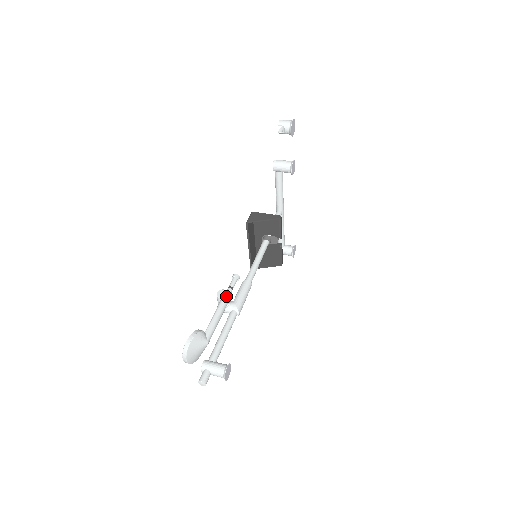
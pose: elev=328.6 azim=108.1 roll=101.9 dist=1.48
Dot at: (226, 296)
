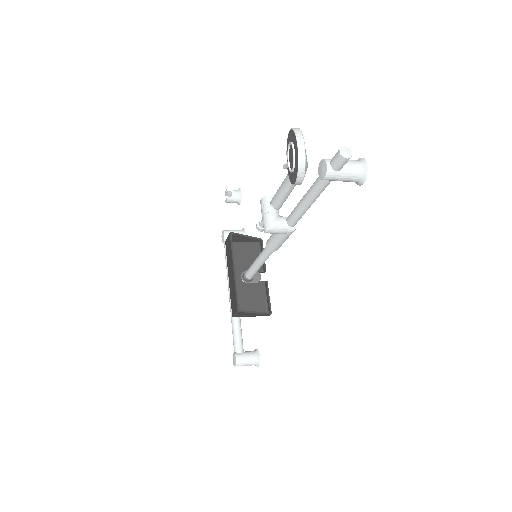
Dot at: occluded
